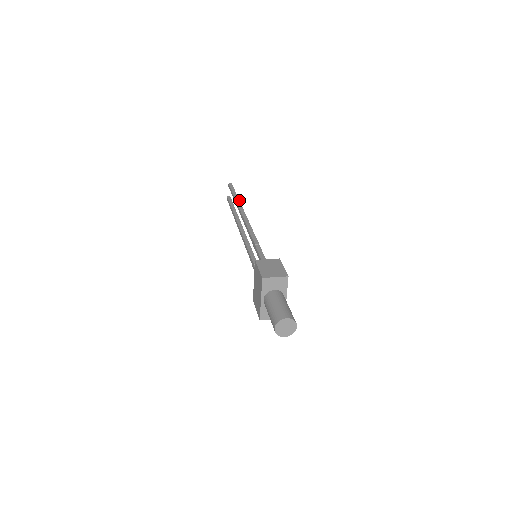
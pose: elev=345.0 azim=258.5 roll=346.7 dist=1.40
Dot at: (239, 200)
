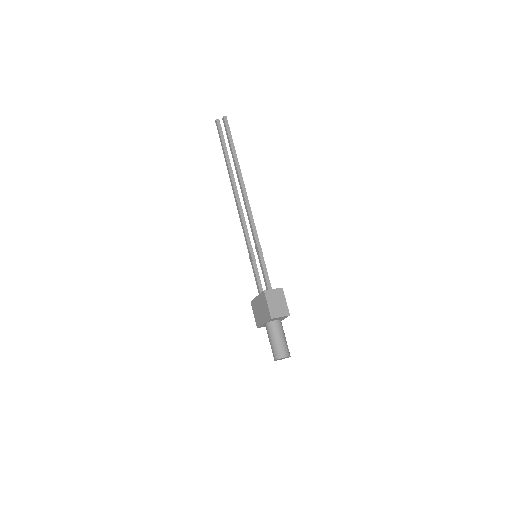
Dot at: occluded
